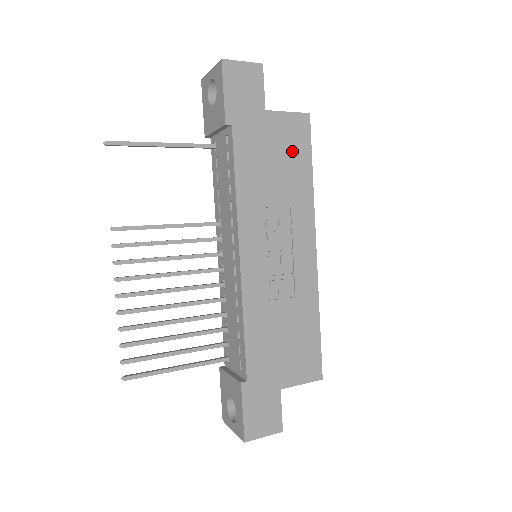
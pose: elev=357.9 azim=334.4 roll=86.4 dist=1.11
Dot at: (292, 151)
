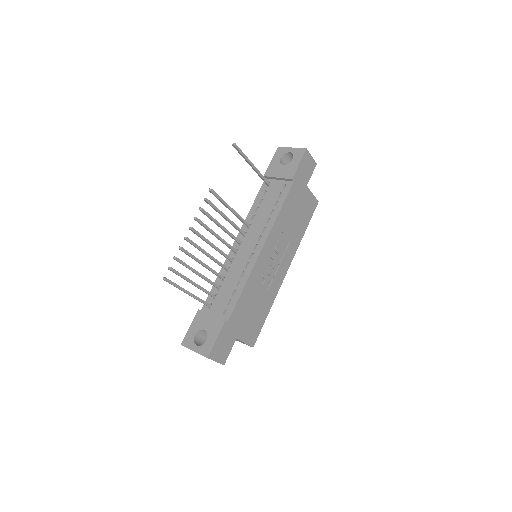
Dot at: (305, 214)
